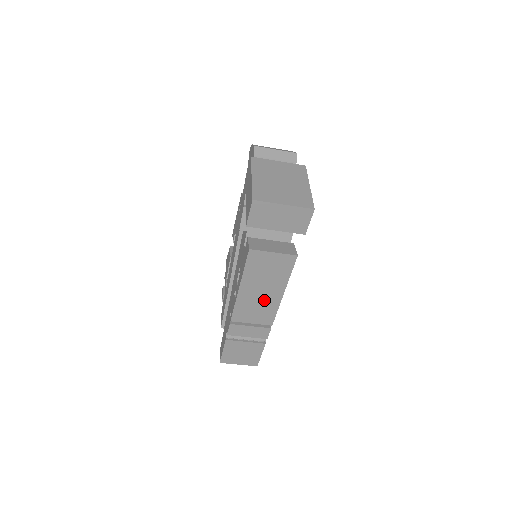
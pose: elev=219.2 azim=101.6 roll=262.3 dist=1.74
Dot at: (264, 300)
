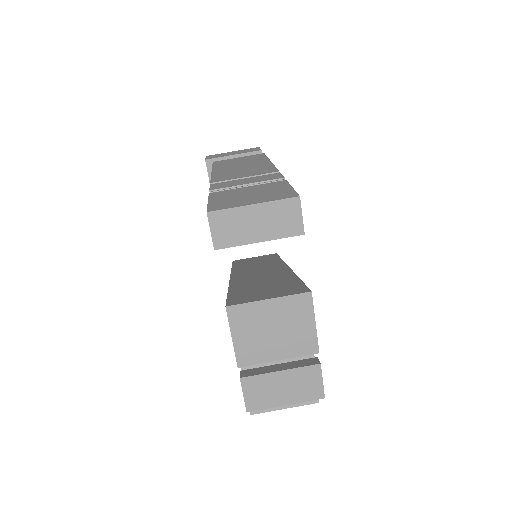
Dot at: occluded
